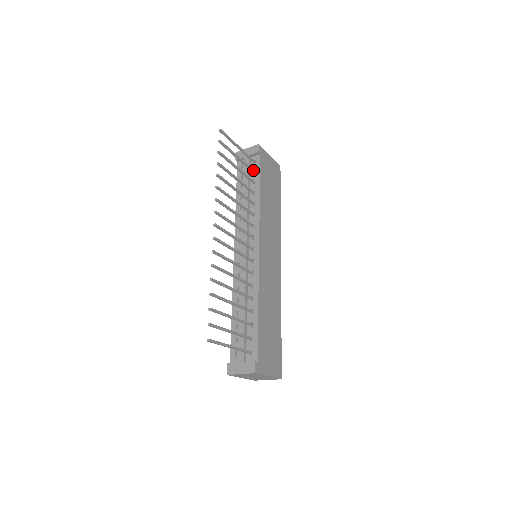
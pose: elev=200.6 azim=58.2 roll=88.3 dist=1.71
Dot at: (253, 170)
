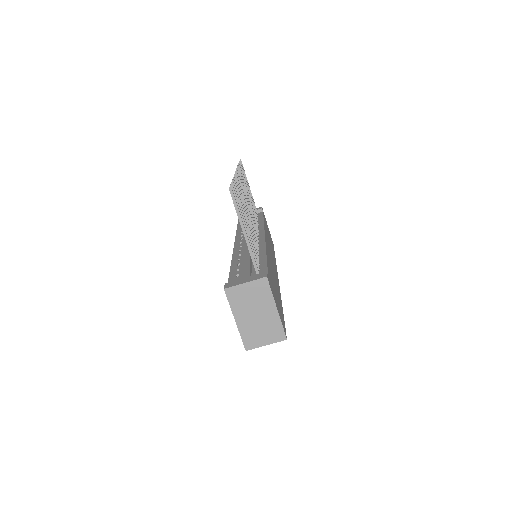
Dot at: occluded
